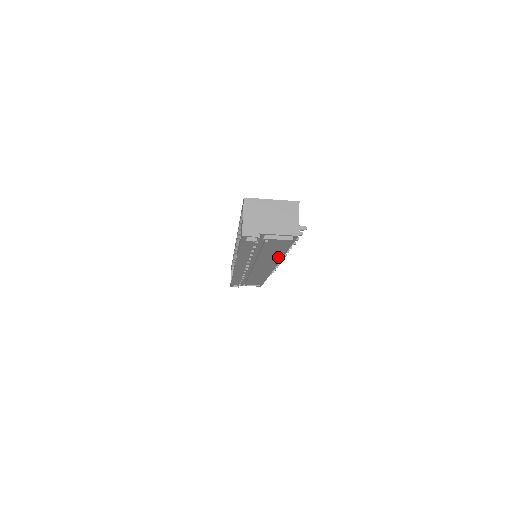
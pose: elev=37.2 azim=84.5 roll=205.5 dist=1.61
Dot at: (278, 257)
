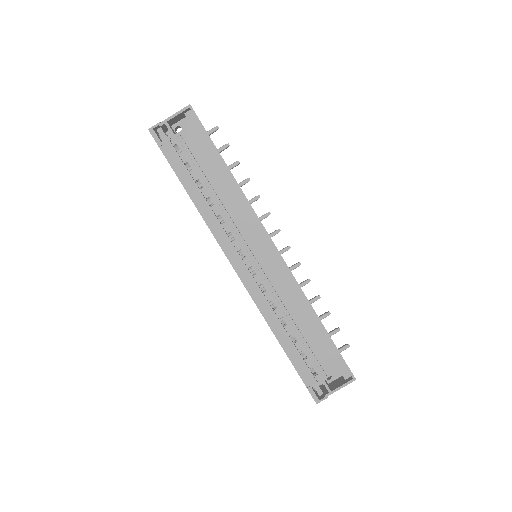
Dot at: (236, 189)
